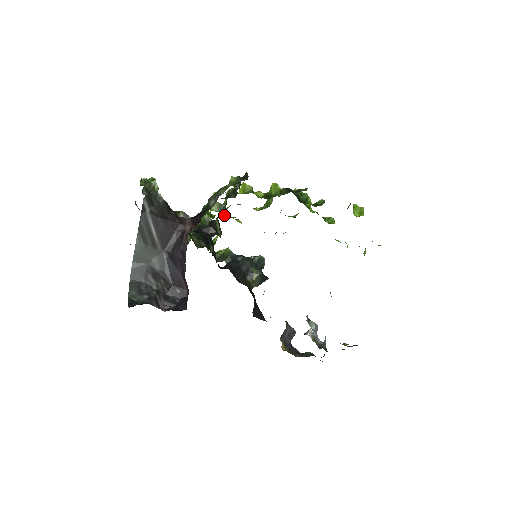
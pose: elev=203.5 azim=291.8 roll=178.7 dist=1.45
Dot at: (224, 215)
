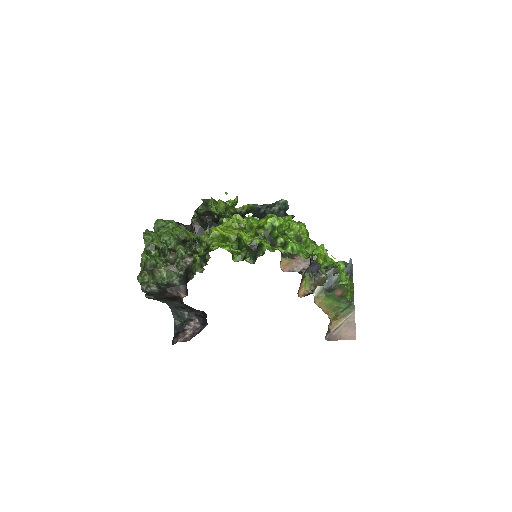
Dot at: (223, 220)
